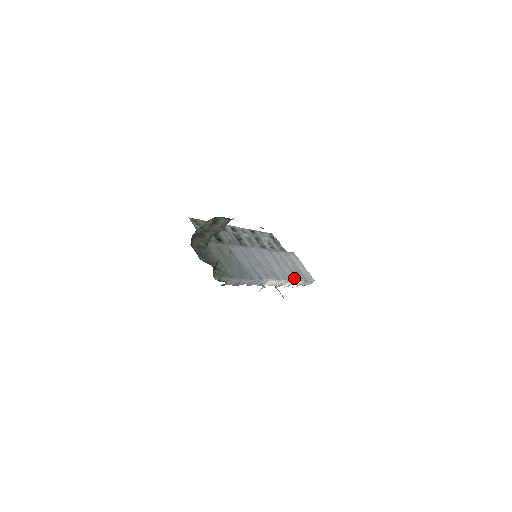
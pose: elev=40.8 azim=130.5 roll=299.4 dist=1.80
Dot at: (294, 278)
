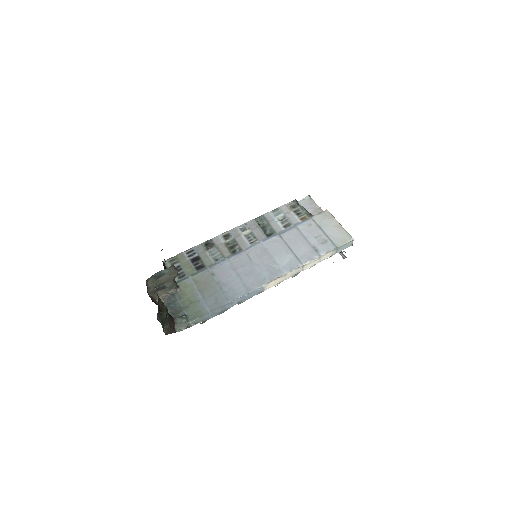
Dot at: (311, 258)
